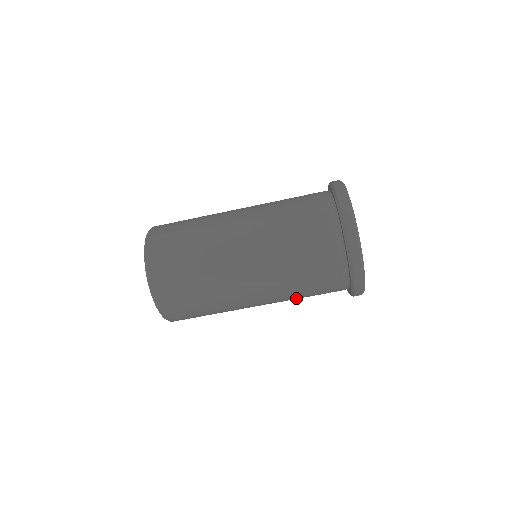
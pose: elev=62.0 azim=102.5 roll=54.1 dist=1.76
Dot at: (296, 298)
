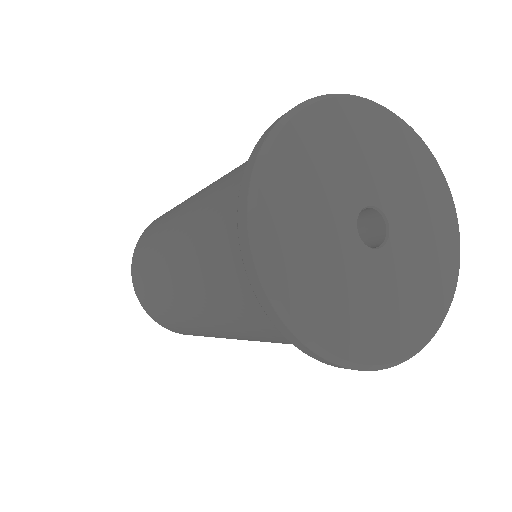
Dot at: occluded
